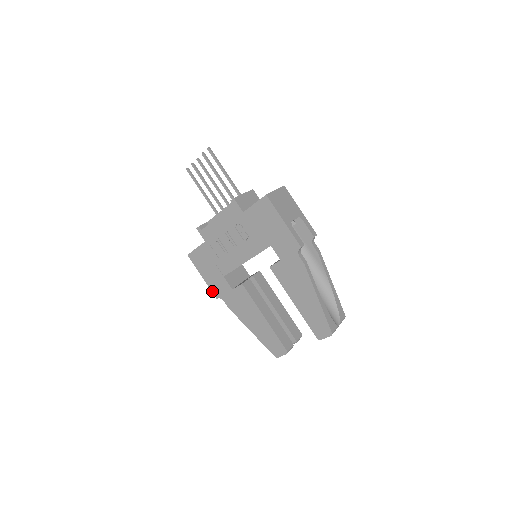
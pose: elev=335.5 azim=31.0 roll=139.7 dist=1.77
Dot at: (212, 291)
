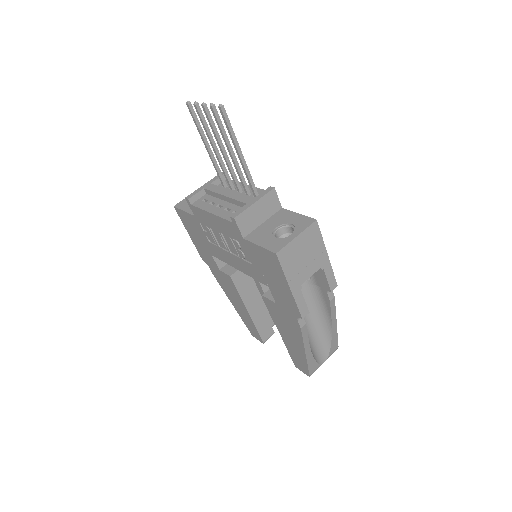
Dot at: (198, 251)
